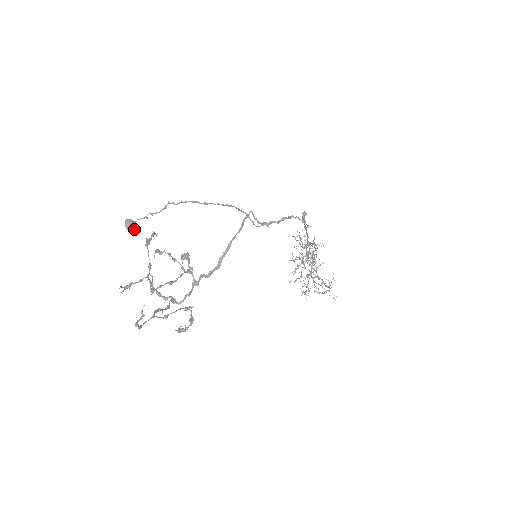
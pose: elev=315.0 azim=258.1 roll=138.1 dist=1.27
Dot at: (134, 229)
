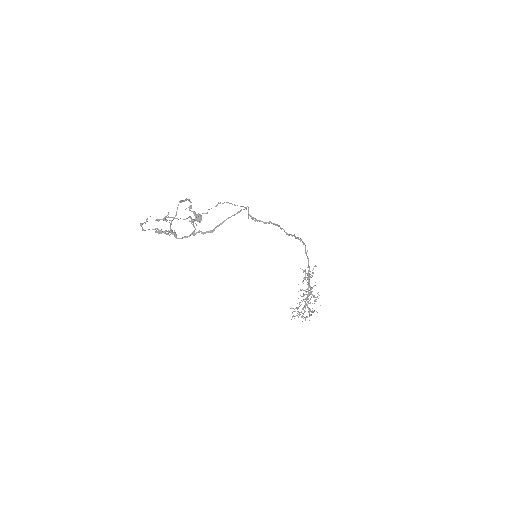
Dot at: (199, 220)
